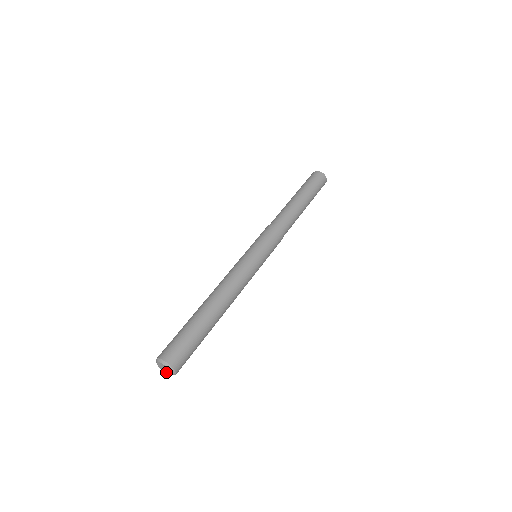
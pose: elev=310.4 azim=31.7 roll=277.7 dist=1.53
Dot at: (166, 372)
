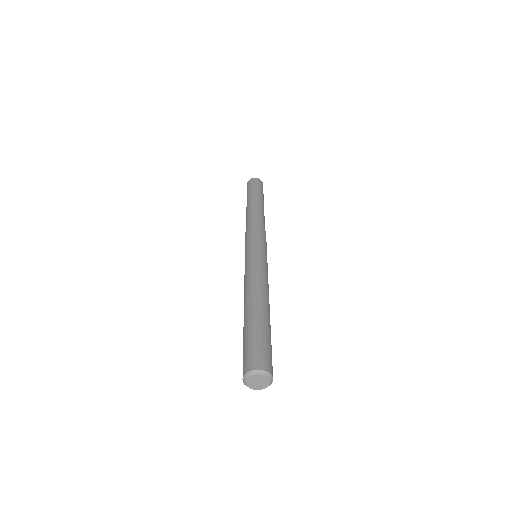
Dot at: (252, 386)
